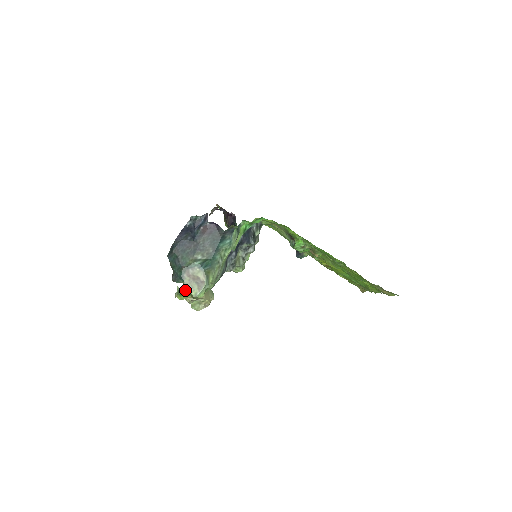
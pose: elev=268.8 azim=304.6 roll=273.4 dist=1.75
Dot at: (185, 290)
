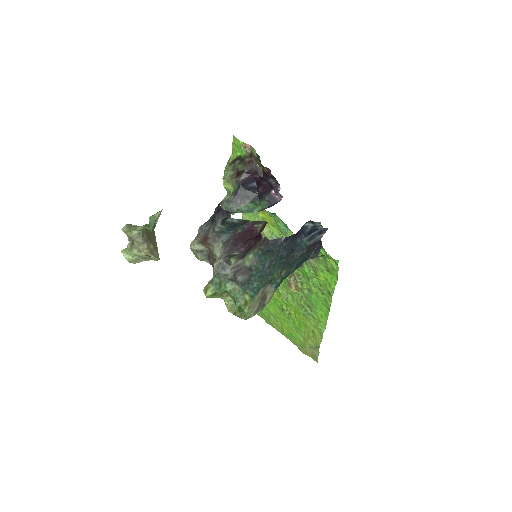
Dot at: (224, 291)
